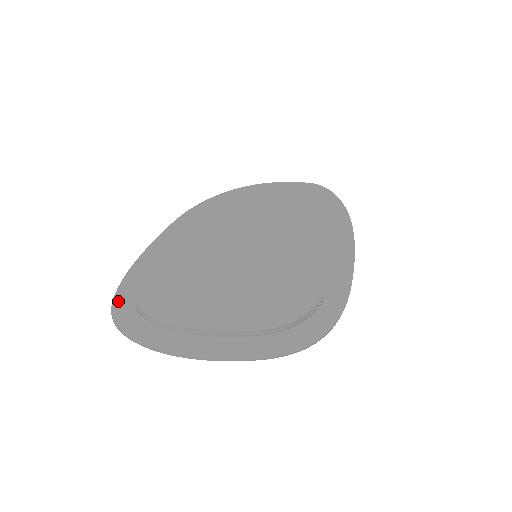
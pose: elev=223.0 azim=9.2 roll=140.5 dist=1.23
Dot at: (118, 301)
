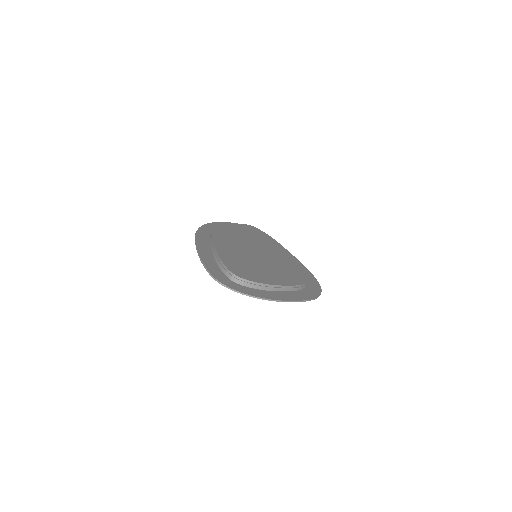
Dot at: (216, 276)
